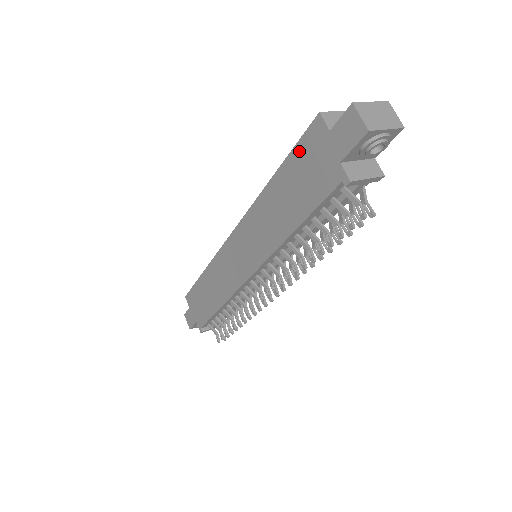
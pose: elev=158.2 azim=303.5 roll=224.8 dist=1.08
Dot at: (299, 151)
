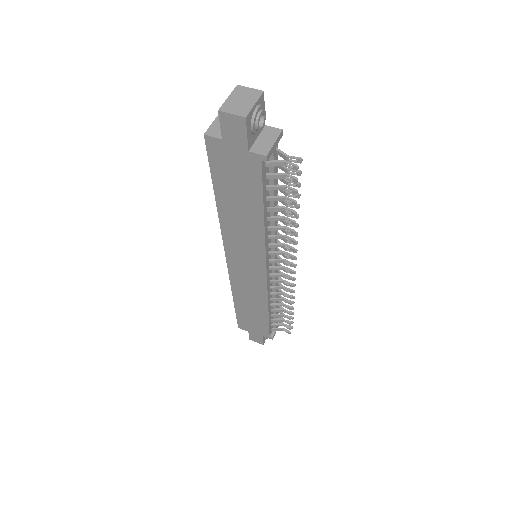
Dot at: (216, 169)
